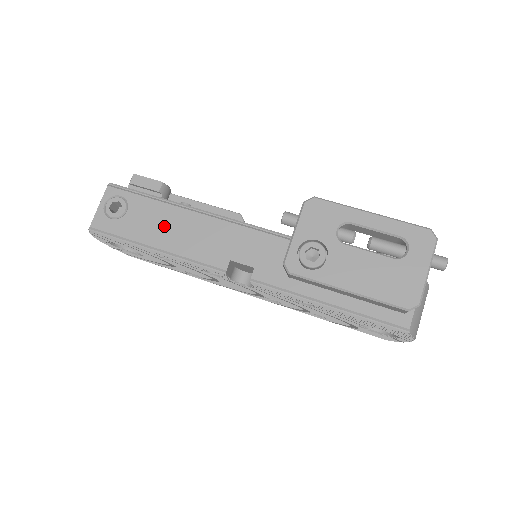
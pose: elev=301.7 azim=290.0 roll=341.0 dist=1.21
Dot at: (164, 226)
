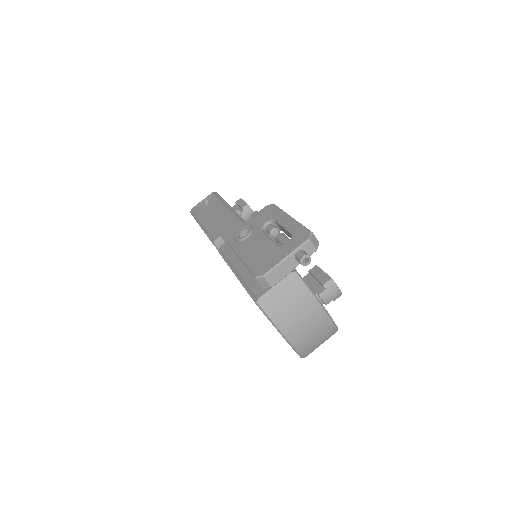
Dot at: (213, 214)
